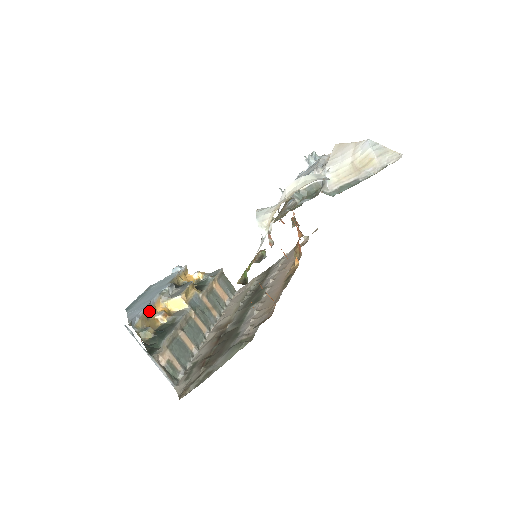
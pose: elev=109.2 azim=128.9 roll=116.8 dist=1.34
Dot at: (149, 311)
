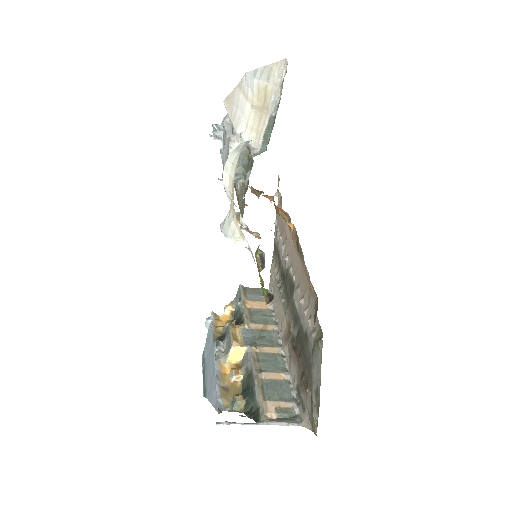
Dot at: (222, 383)
